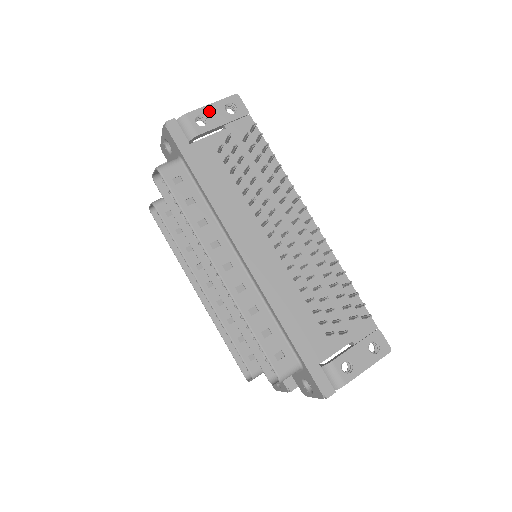
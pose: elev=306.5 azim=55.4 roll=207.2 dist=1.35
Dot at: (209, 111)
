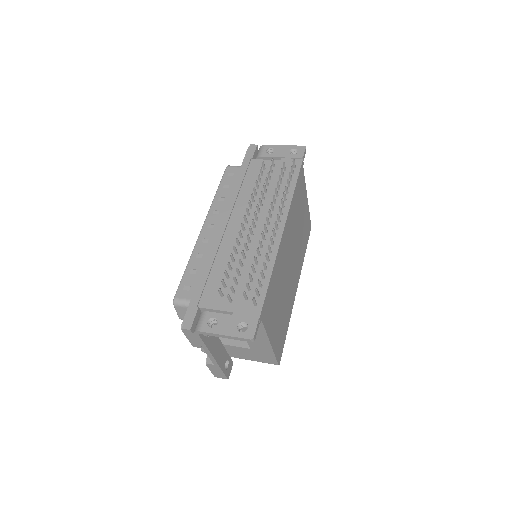
Dot at: (279, 148)
